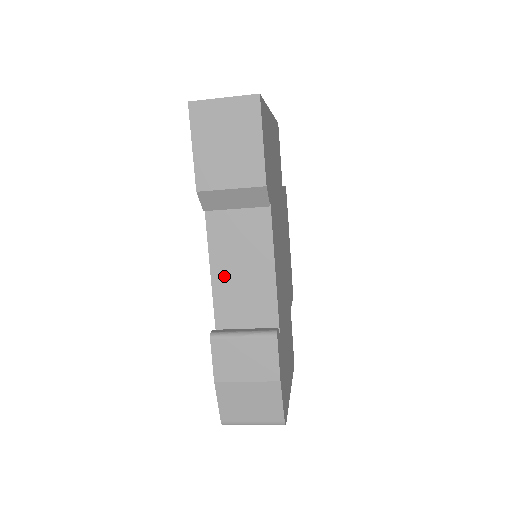
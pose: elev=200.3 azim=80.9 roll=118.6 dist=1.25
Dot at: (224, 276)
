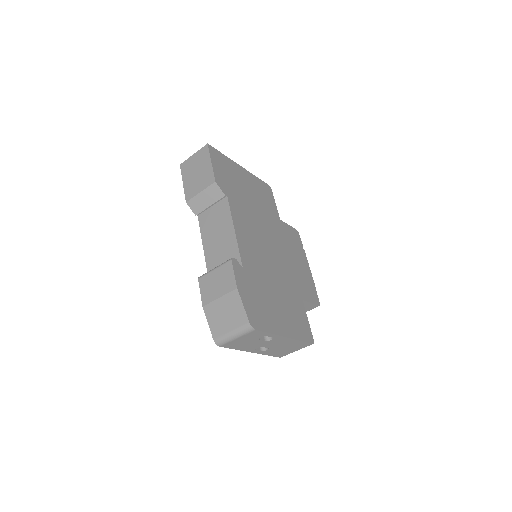
Dot at: (210, 247)
